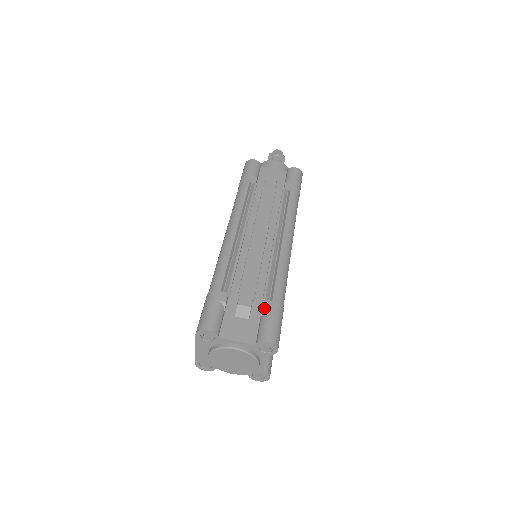
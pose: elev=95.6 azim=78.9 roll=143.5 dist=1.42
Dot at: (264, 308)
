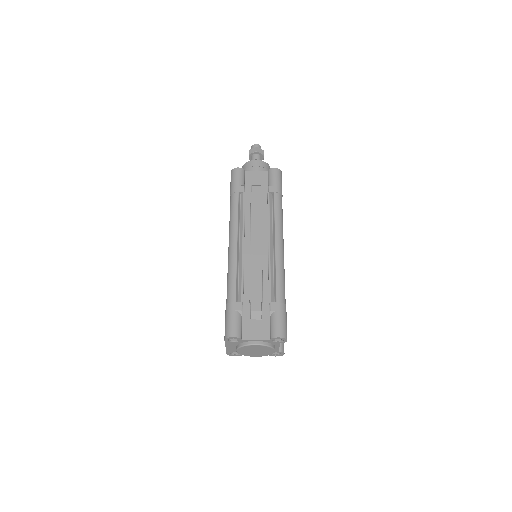
Dot at: (271, 309)
